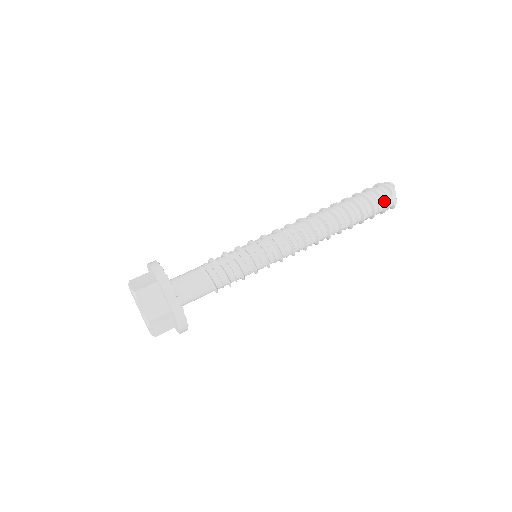
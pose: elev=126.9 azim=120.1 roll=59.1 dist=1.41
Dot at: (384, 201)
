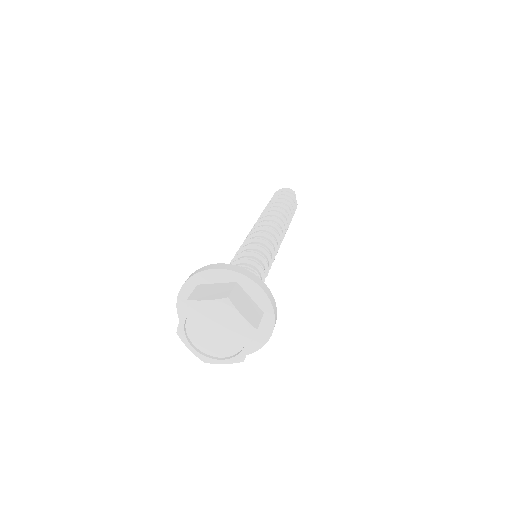
Dot at: (296, 200)
